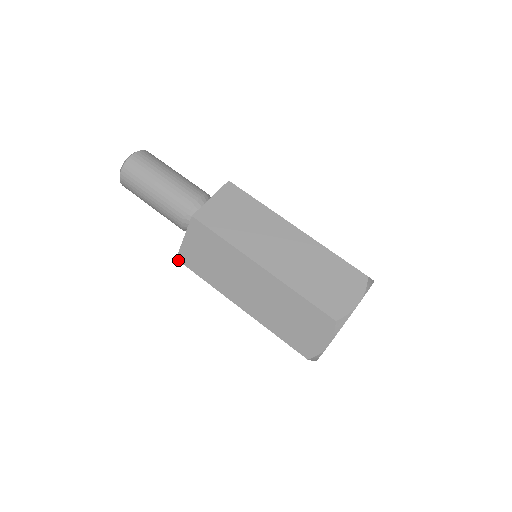
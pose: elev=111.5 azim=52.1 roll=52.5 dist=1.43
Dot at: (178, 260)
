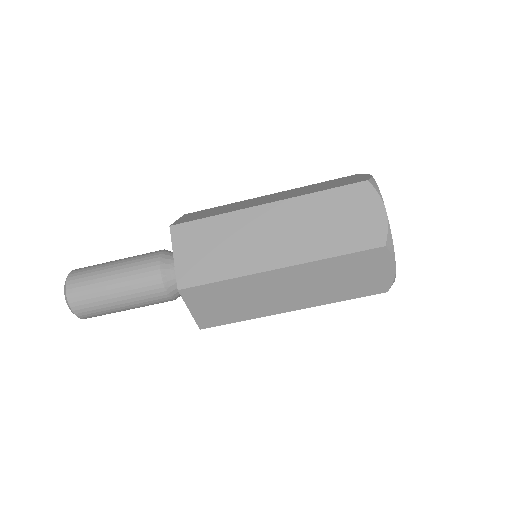
Dot at: occluded
